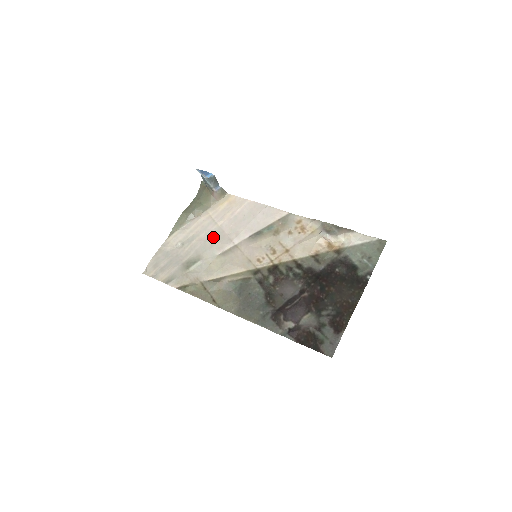
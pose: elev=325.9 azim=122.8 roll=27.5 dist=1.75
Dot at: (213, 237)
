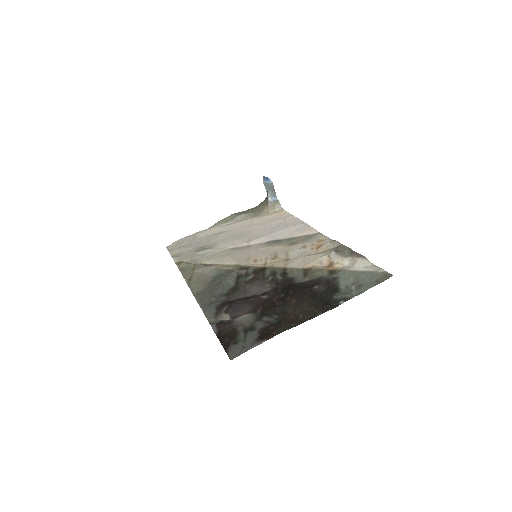
Dot at: (238, 235)
